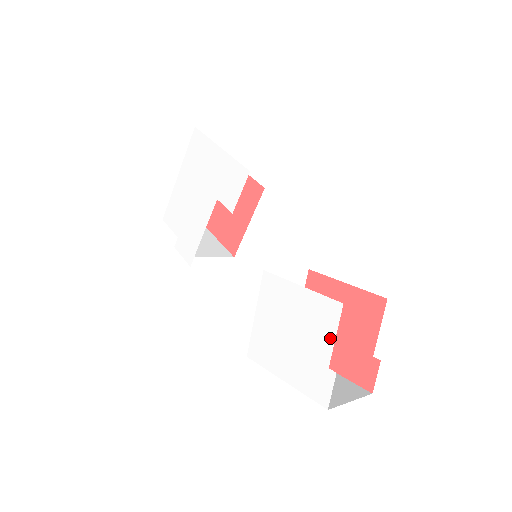
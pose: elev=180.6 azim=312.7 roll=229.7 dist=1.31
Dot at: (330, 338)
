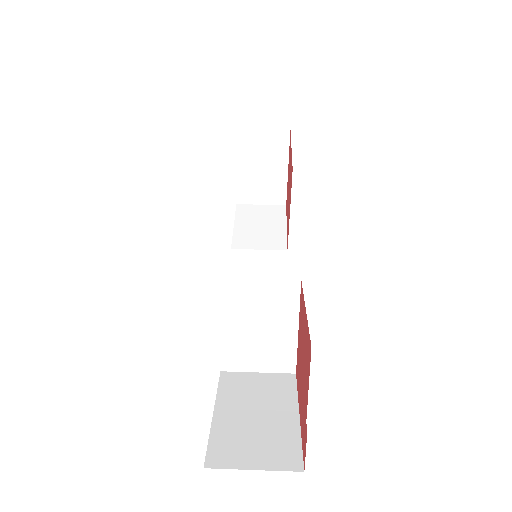
Dot at: occluded
